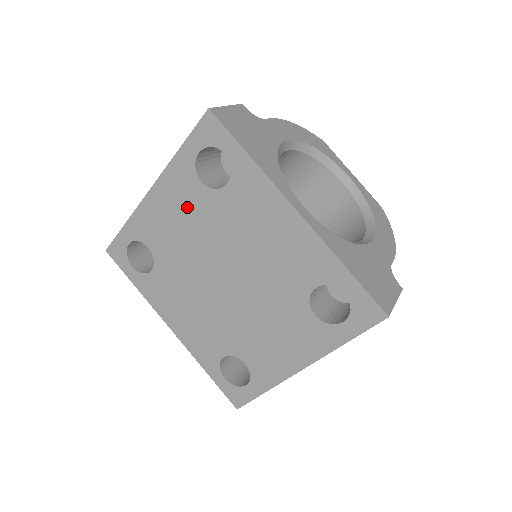
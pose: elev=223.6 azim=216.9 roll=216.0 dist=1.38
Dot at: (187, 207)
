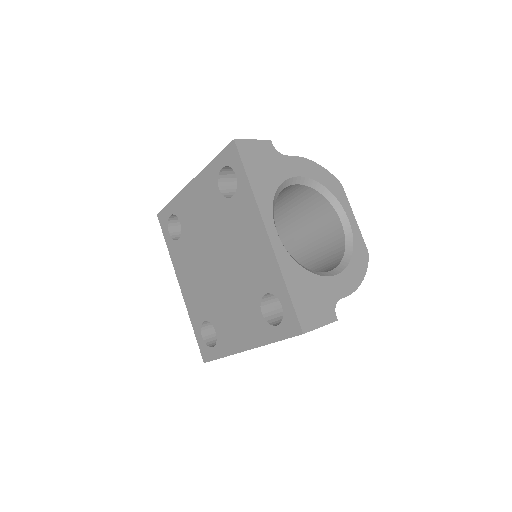
Dot at: (207, 203)
